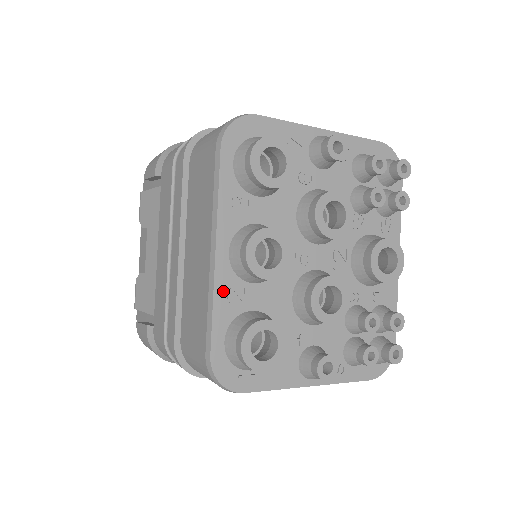
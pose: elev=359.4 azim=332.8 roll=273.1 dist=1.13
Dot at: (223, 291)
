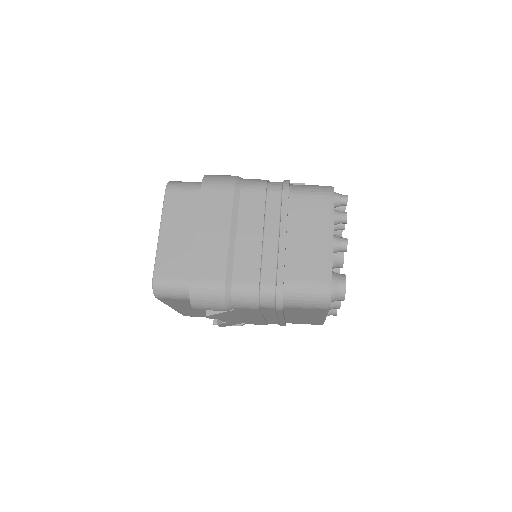
Dot at: occluded
